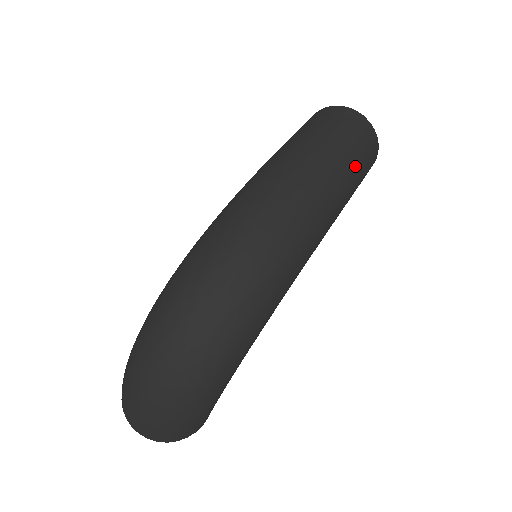
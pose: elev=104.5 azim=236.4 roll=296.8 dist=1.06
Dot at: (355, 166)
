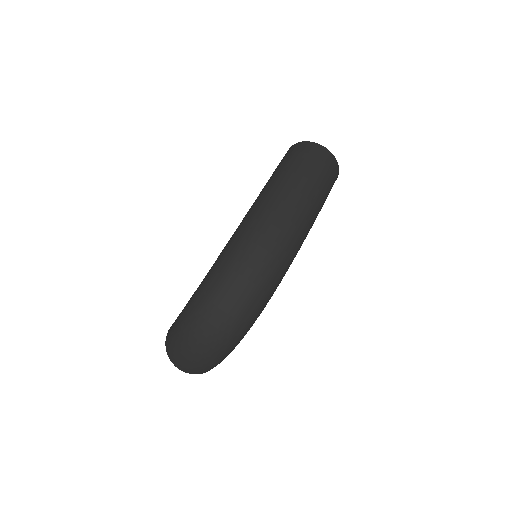
Dot at: (324, 194)
